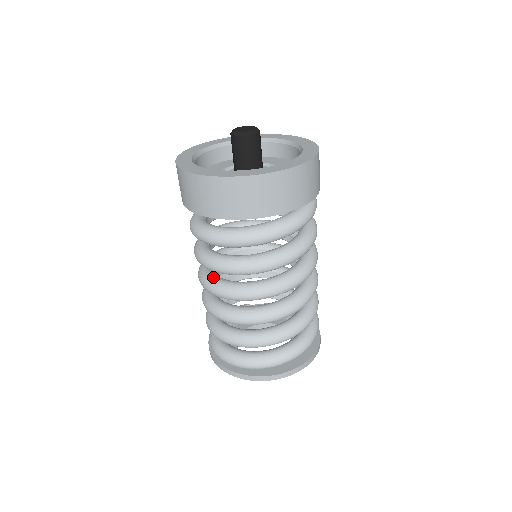
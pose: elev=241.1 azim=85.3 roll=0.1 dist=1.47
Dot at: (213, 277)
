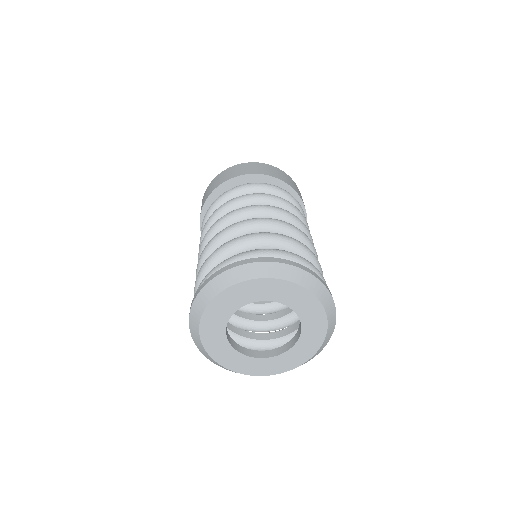
Dot at: occluded
